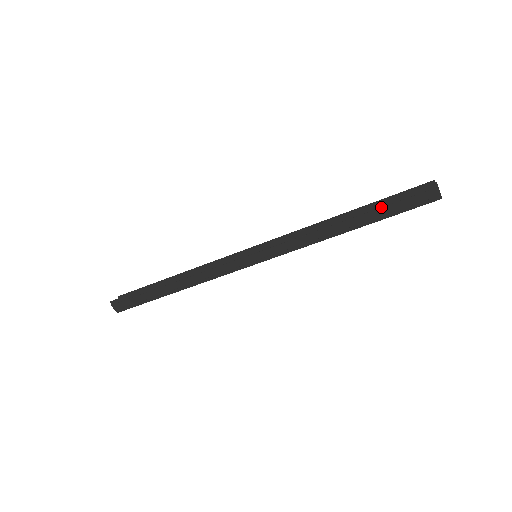
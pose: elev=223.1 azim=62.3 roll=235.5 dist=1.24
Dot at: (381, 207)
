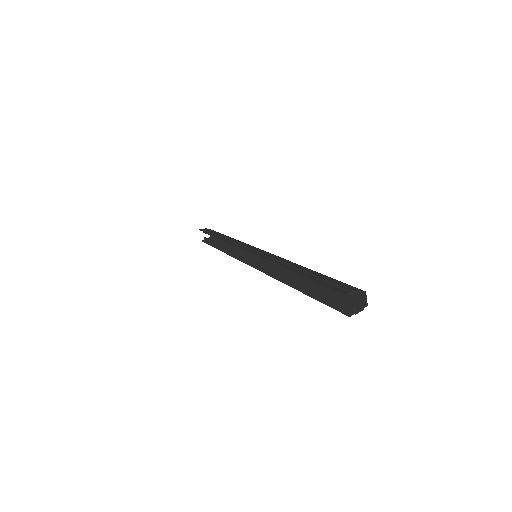
Dot at: (317, 296)
